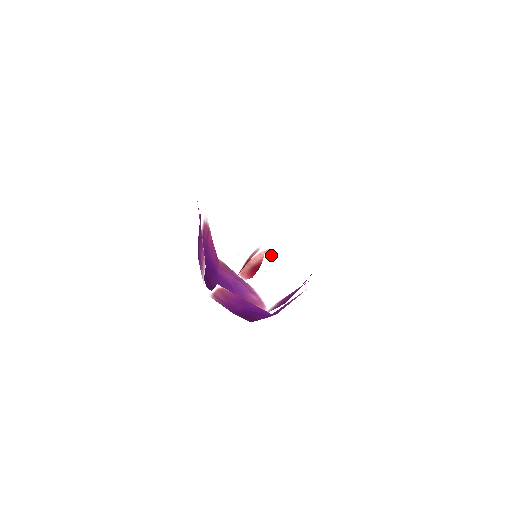
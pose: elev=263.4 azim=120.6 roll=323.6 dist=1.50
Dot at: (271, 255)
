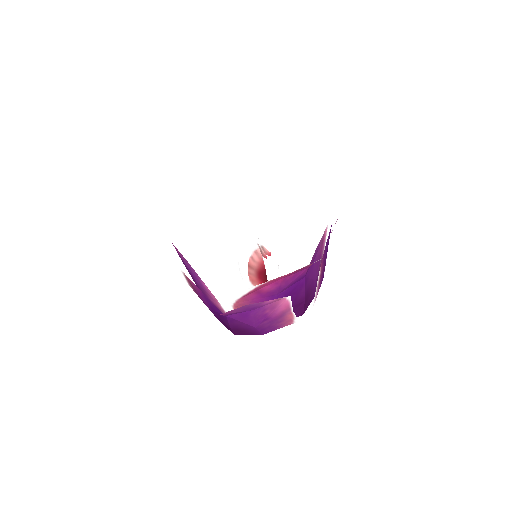
Dot at: (264, 253)
